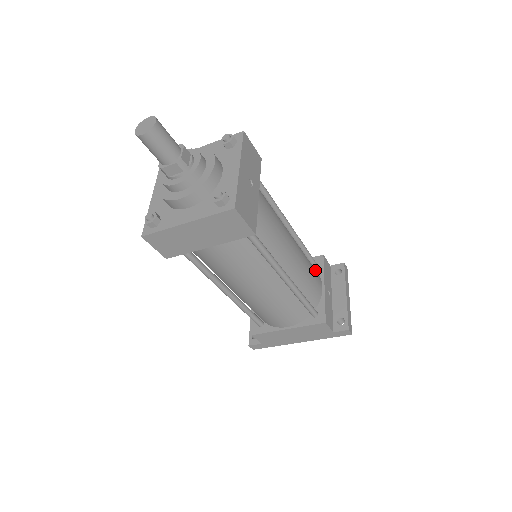
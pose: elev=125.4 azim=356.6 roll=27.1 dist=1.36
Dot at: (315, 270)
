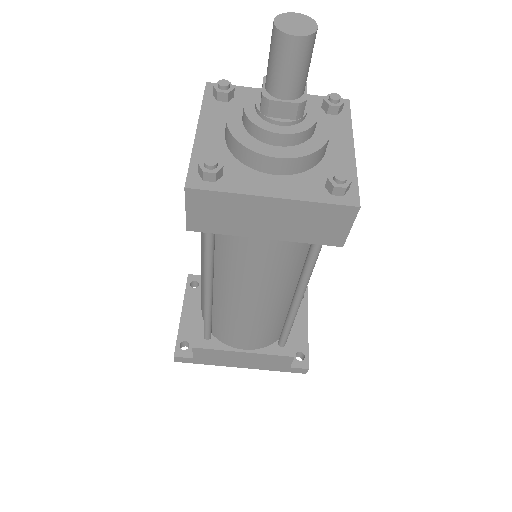
Dot at: occluded
